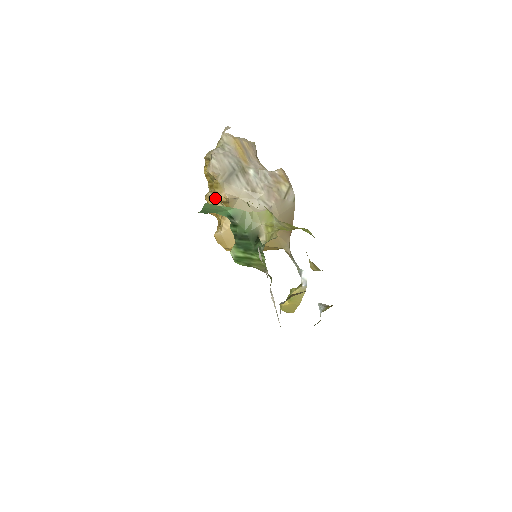
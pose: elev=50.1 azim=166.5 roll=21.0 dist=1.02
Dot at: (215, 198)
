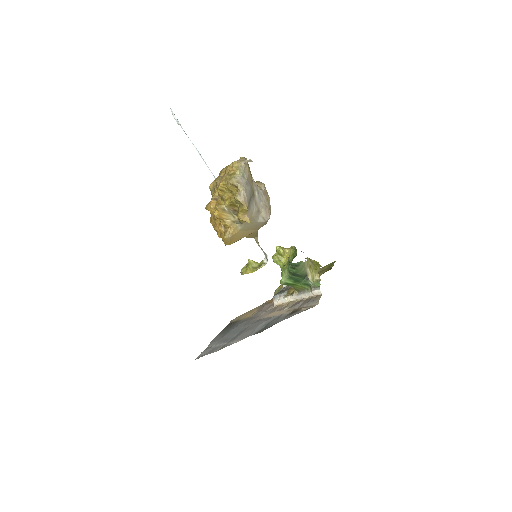
Dot at: (229, 211)
